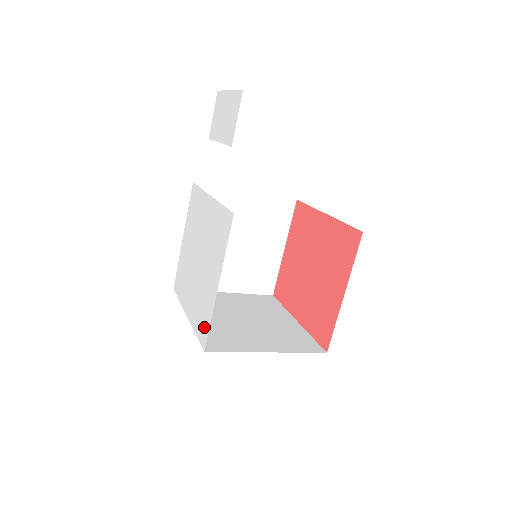
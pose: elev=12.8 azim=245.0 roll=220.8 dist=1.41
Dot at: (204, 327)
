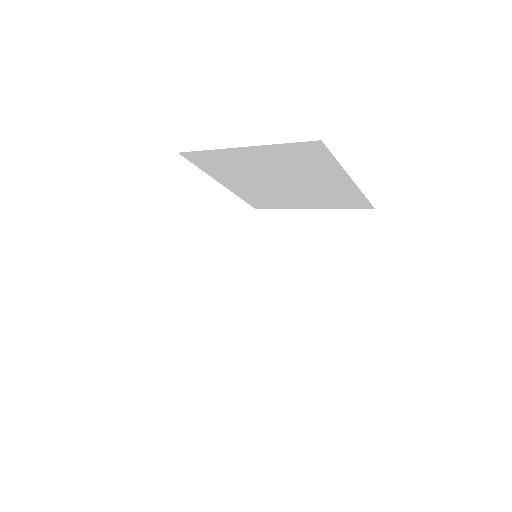
Dot at: occluded
